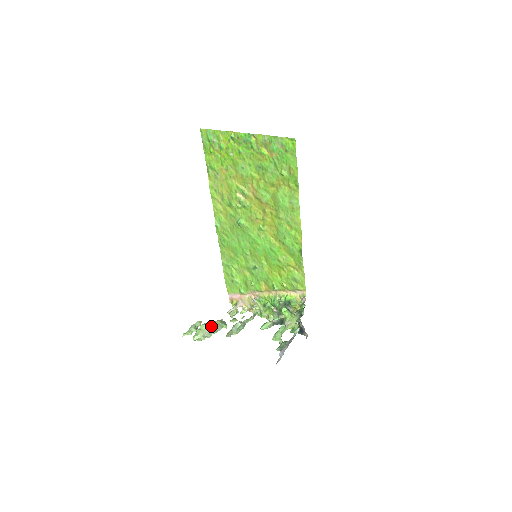
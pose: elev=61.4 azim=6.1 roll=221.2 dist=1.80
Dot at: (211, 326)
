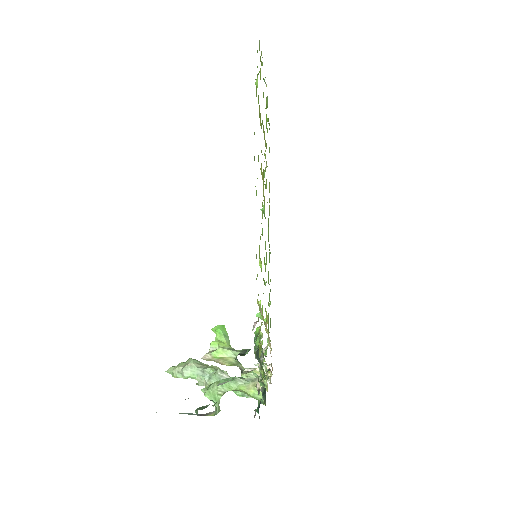
Dot at: (195, 363)
